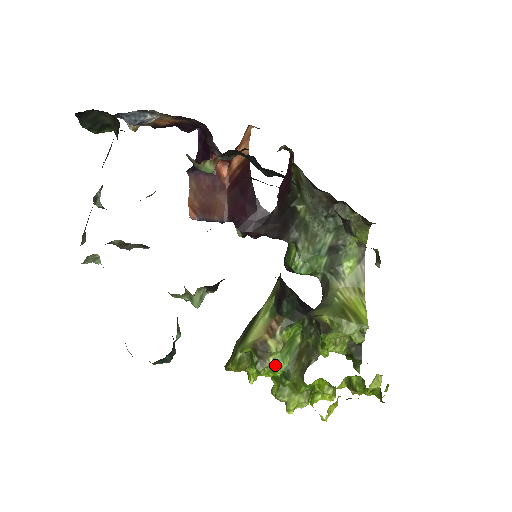
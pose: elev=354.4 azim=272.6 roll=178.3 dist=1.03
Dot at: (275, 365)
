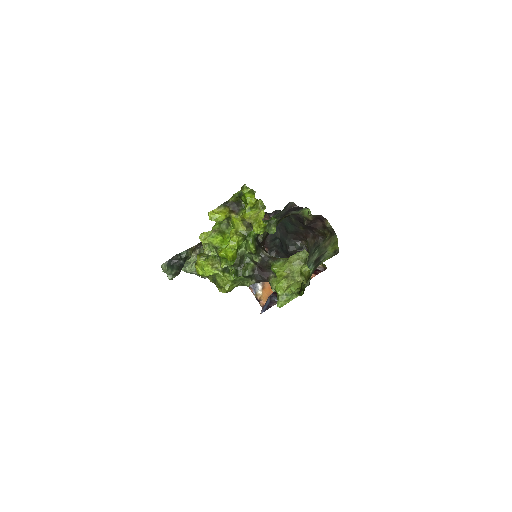
Dot at: occluded
